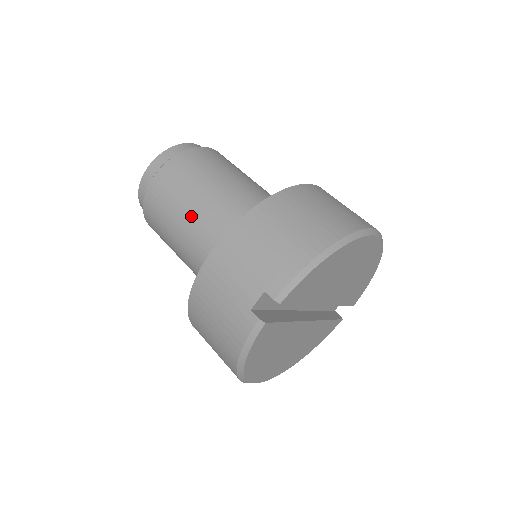
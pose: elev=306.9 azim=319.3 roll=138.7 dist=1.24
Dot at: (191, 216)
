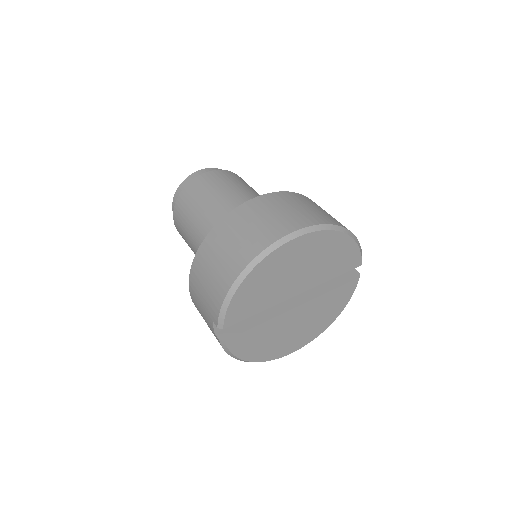
Dot at: (194, 249)
